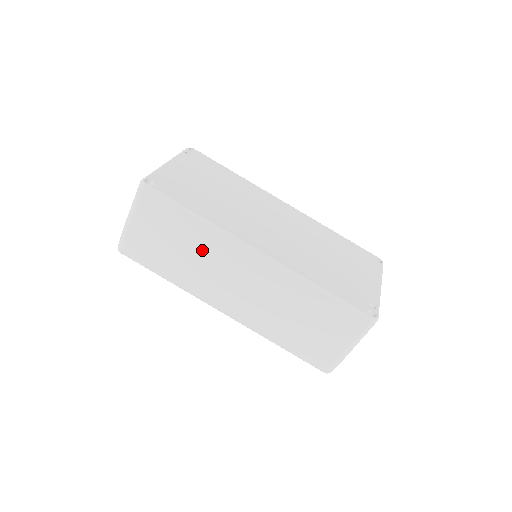
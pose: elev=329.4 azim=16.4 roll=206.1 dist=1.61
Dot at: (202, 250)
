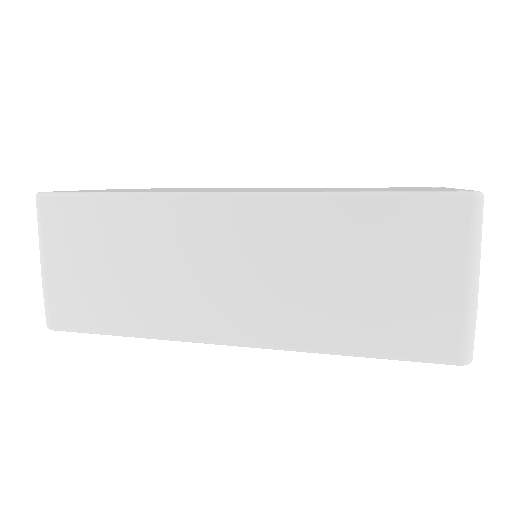
Dot at: (151, 246)
